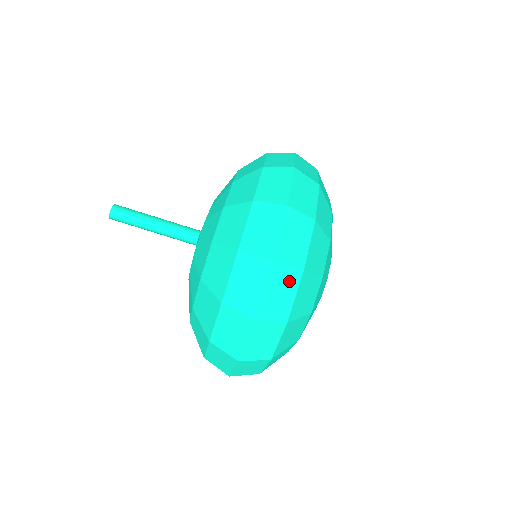
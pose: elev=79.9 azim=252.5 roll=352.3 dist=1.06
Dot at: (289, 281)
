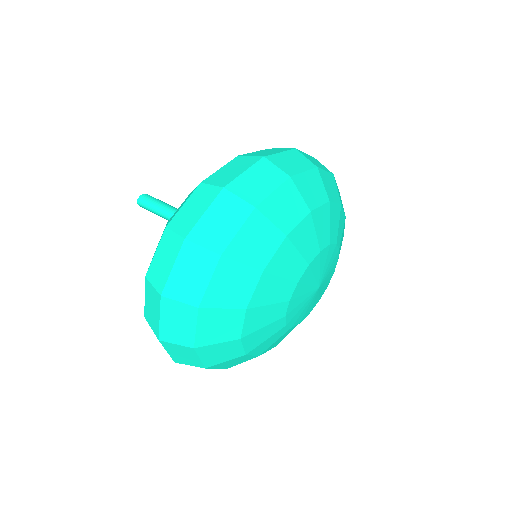
Dot at: (203, 263)
